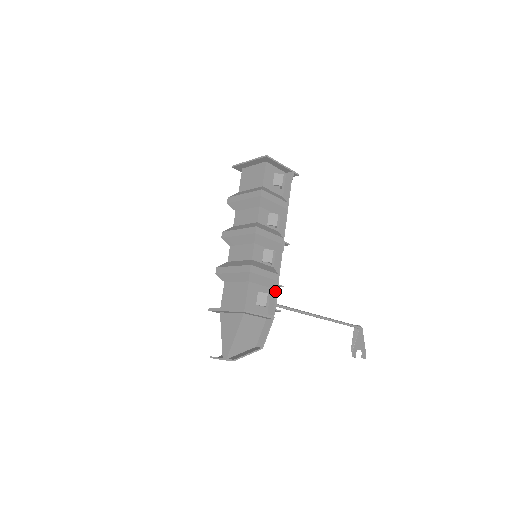
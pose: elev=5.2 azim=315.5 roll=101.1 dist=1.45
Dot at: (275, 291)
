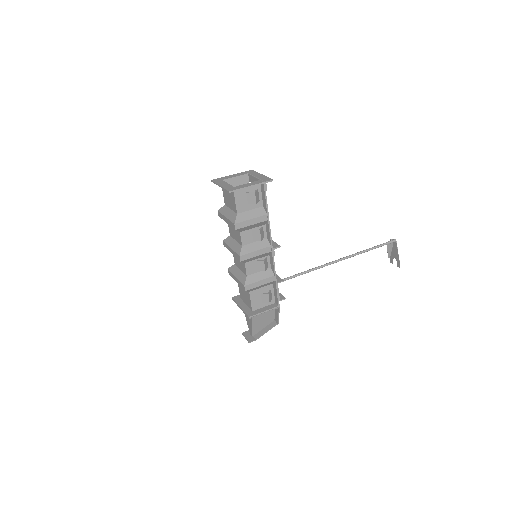
Dot at: (275, 288)
